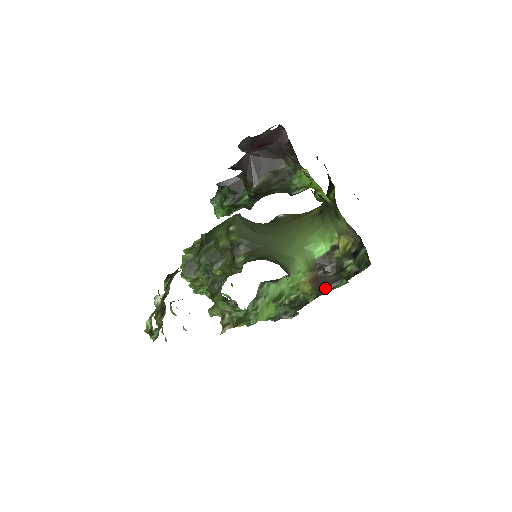
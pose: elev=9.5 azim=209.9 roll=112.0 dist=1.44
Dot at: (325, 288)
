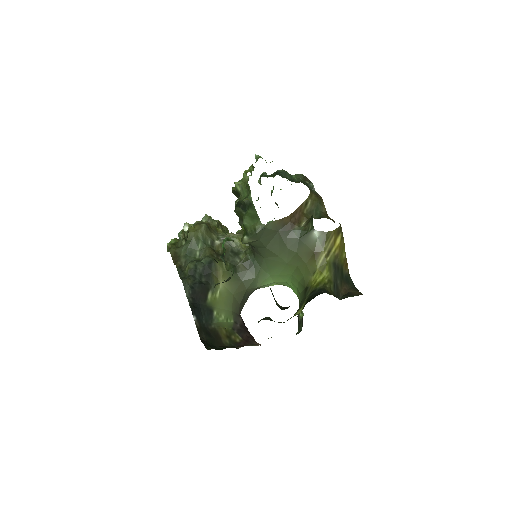
Dot at: occluded
